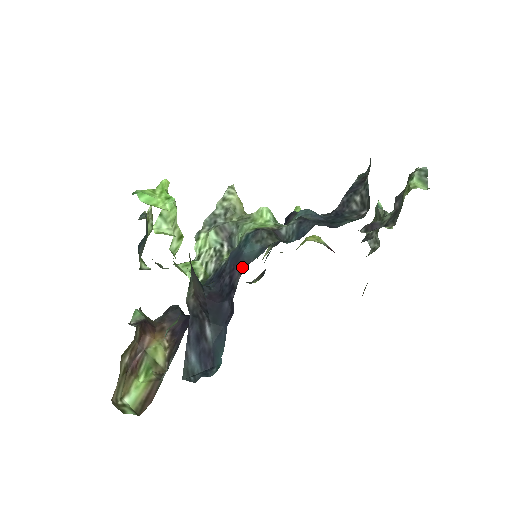
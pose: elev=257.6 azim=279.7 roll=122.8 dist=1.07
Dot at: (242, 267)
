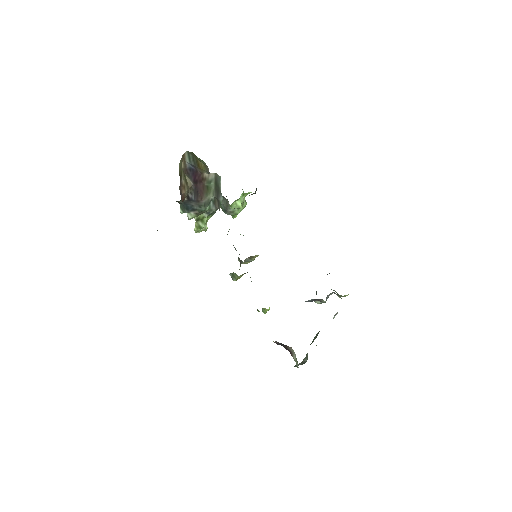
Dot at: occluded
